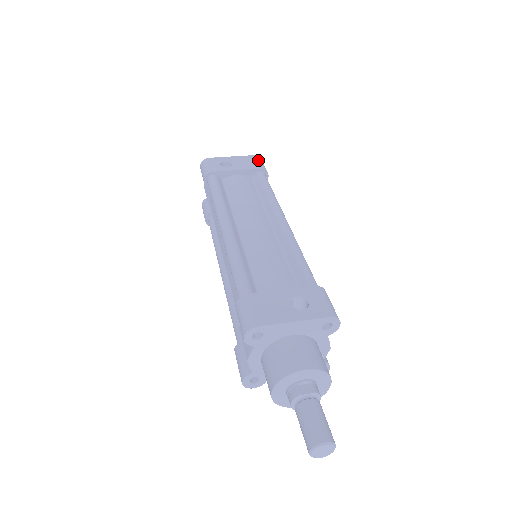
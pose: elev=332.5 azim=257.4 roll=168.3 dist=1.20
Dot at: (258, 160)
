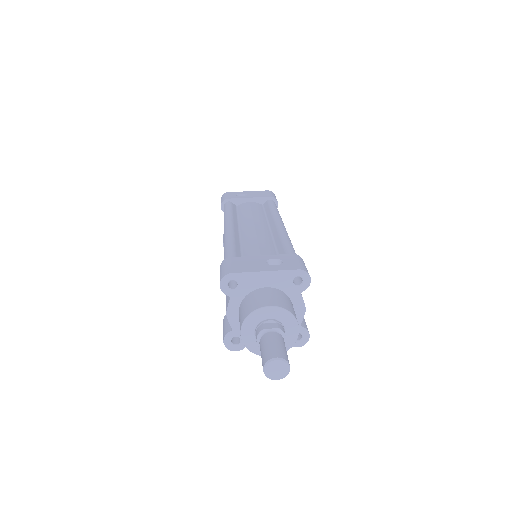
Dot at: (270, 193)
